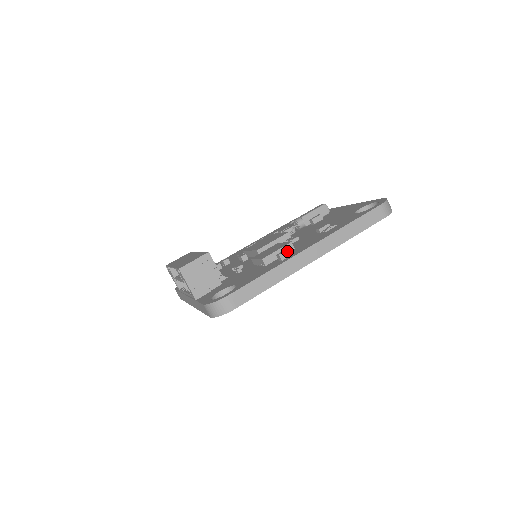
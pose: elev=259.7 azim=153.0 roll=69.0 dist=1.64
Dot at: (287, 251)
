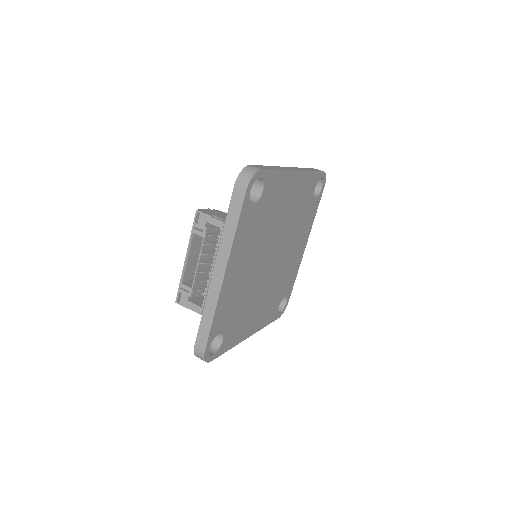
Dot at: occluded
